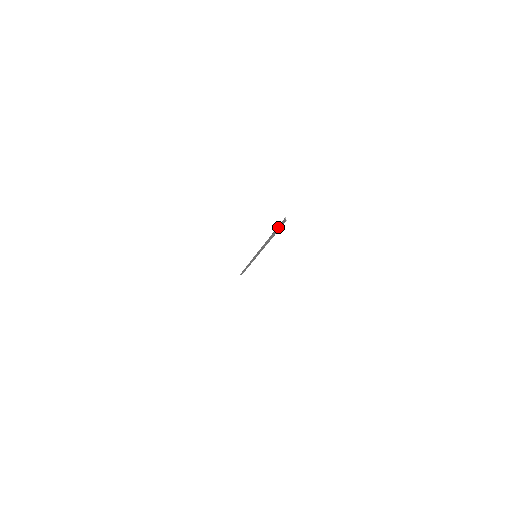
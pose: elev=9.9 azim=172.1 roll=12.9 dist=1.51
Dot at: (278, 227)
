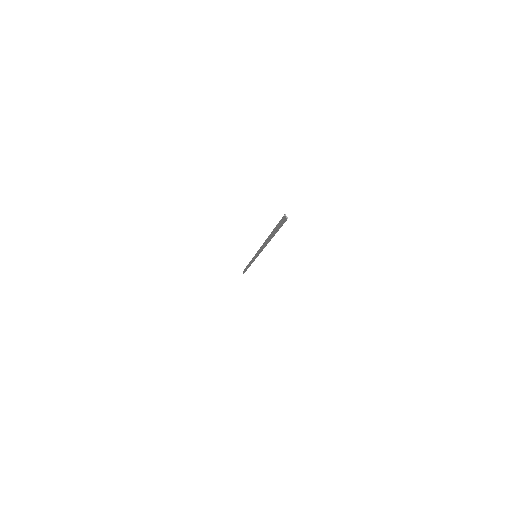
Dot at: (277, 226)
